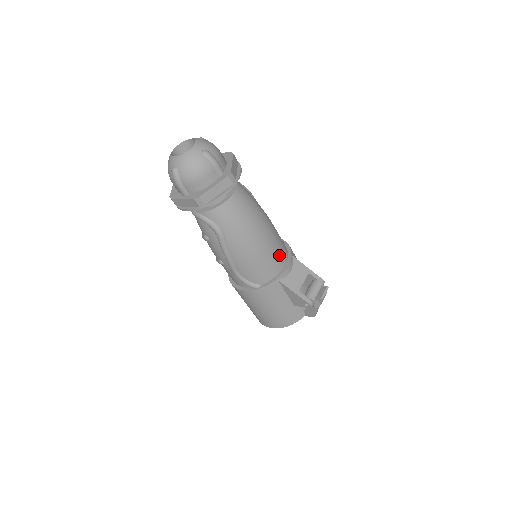
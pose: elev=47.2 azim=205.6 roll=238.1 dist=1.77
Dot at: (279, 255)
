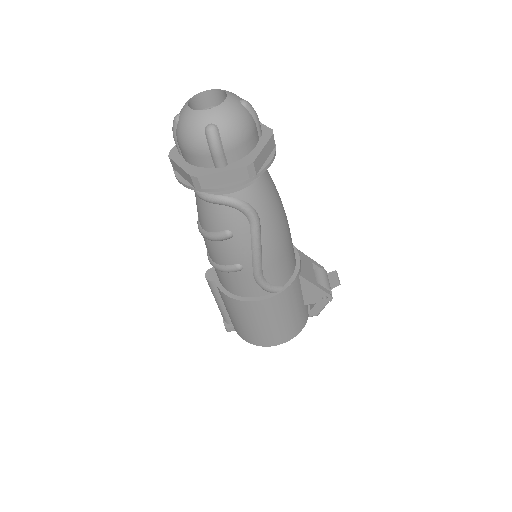
Dot at: occluded
